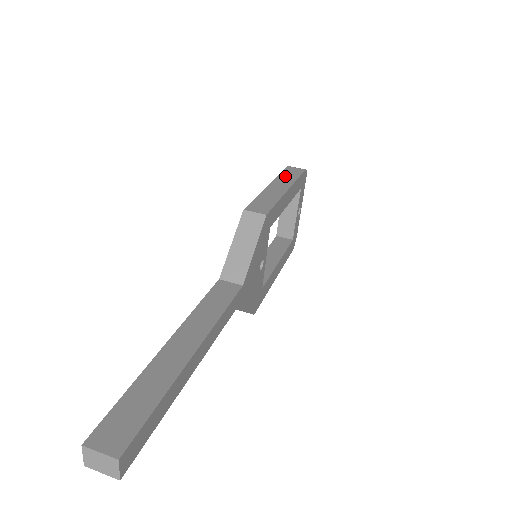
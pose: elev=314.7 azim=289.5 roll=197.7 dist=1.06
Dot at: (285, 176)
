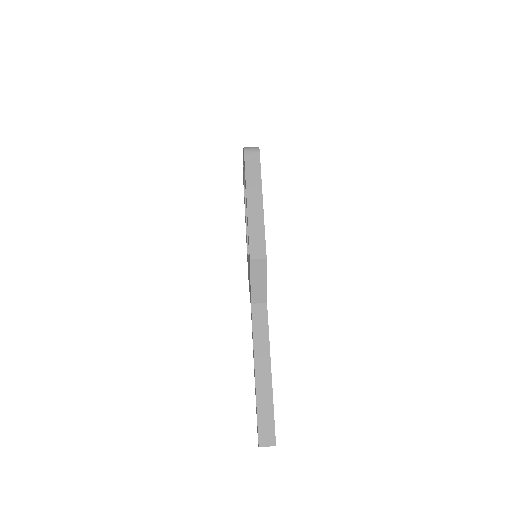
Dot at: (251, 178)
